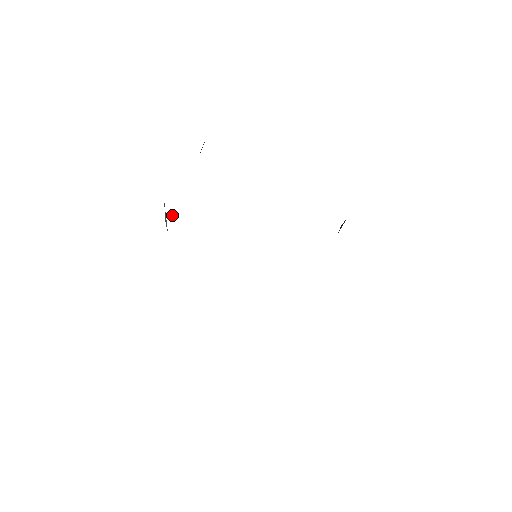
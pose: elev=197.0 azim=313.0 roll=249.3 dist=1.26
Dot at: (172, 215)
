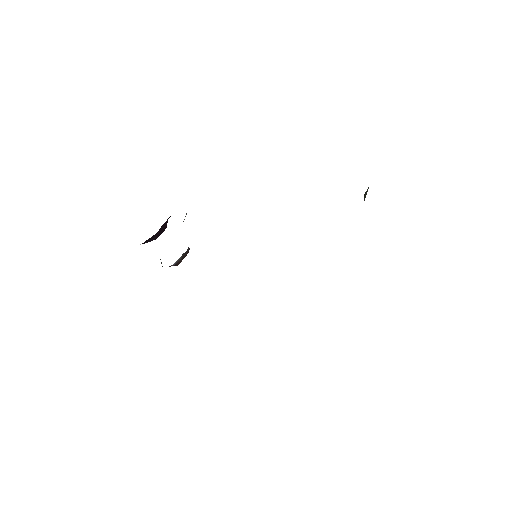
Dot at: (174, 264)
